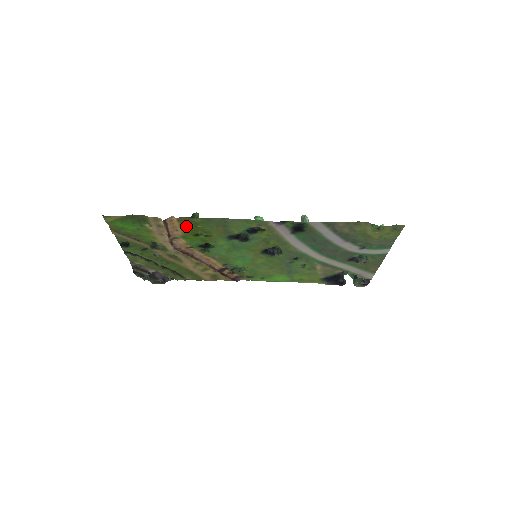
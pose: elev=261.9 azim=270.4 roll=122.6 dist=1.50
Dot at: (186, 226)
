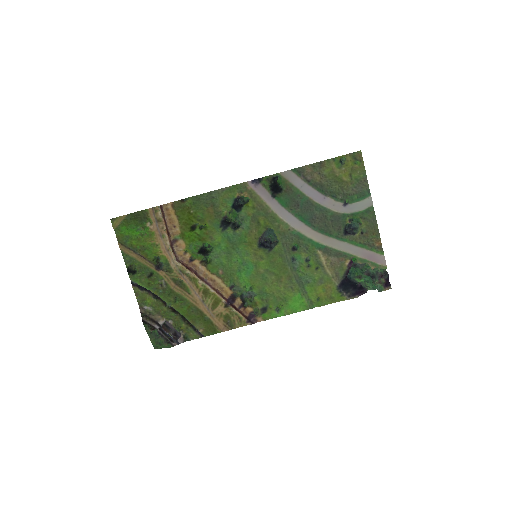
Dot at: (181, 215)
